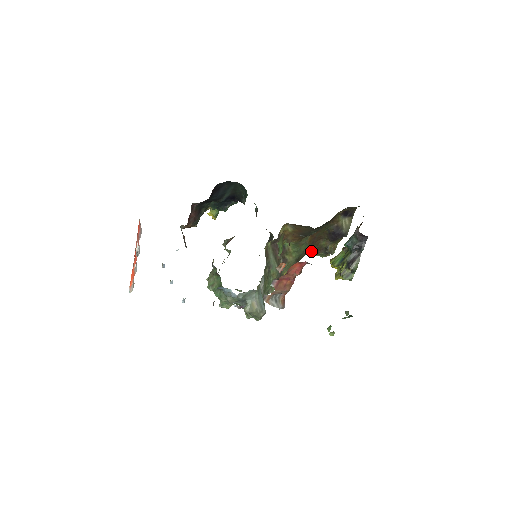
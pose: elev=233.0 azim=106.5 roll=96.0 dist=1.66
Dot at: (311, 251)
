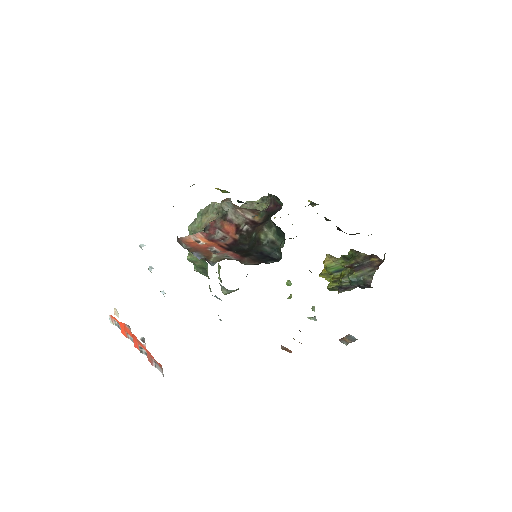
Dot at: occluded
